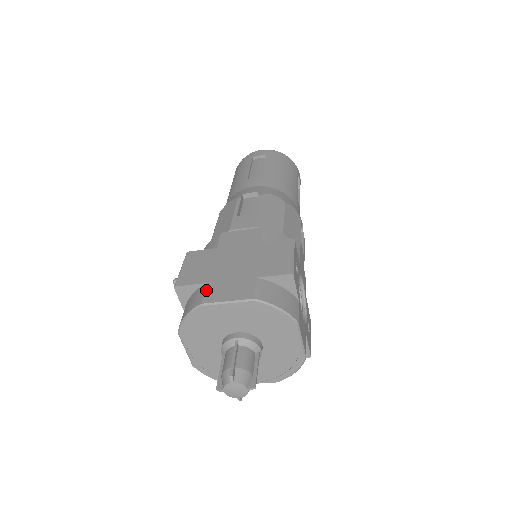
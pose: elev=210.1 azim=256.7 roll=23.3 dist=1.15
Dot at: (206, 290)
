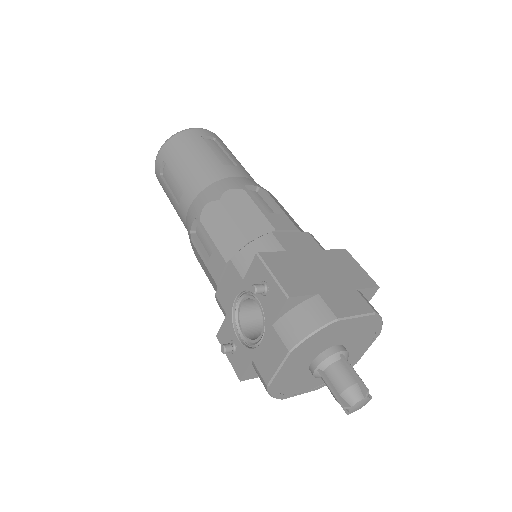
Dot at: (326, 302)
